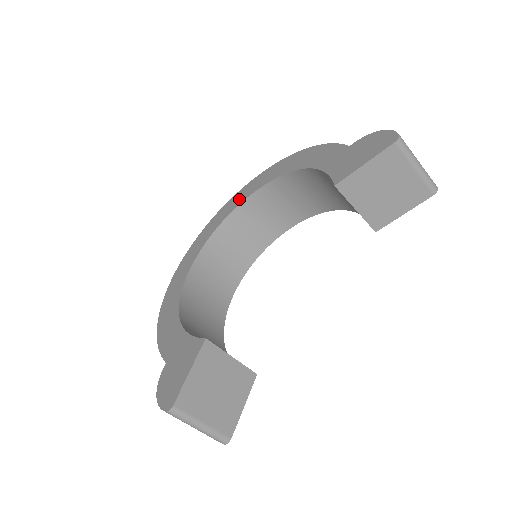
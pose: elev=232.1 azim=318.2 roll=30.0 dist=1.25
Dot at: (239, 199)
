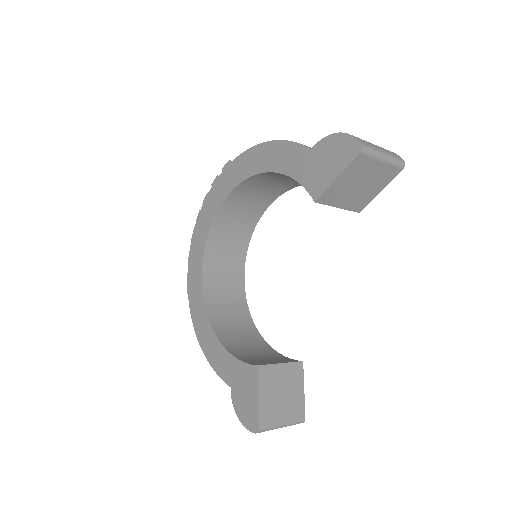
Dot at: (215, 203)
